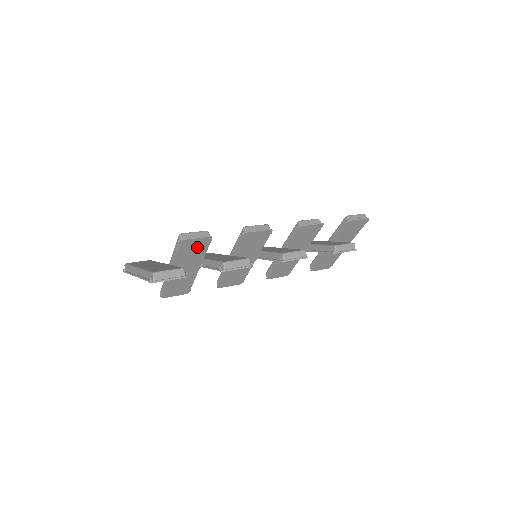
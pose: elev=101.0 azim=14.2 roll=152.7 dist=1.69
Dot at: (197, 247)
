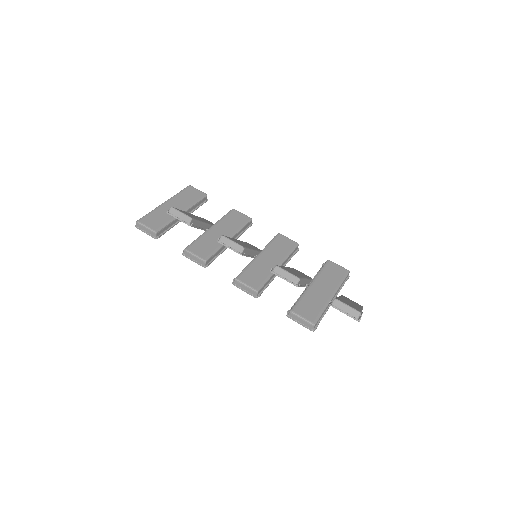
Dot at: occluded
